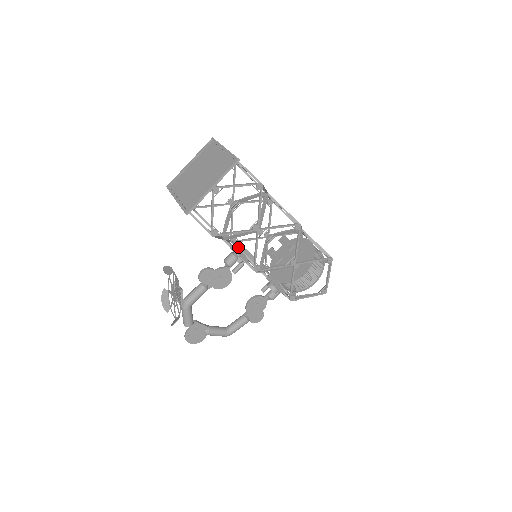
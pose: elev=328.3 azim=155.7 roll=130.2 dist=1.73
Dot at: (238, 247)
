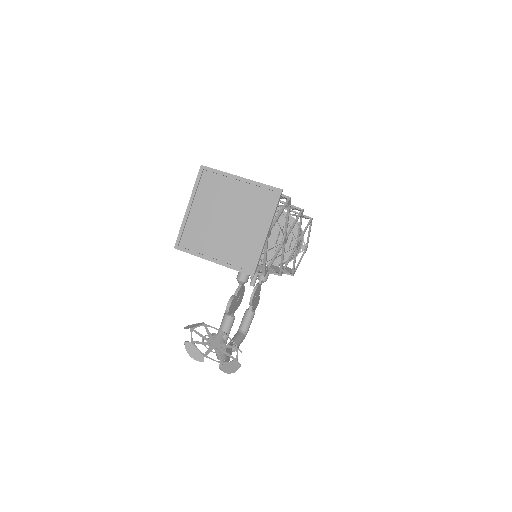
Dot at: occluded
